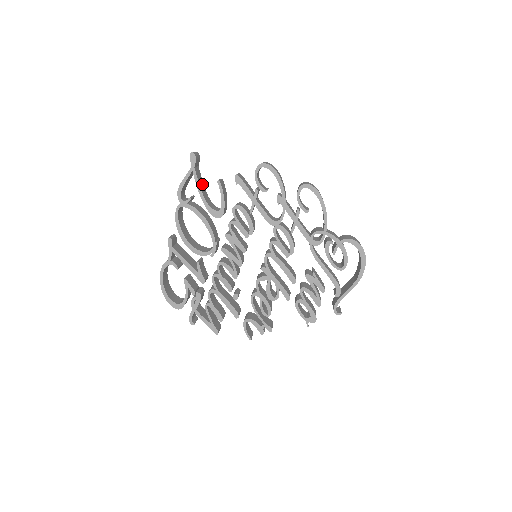
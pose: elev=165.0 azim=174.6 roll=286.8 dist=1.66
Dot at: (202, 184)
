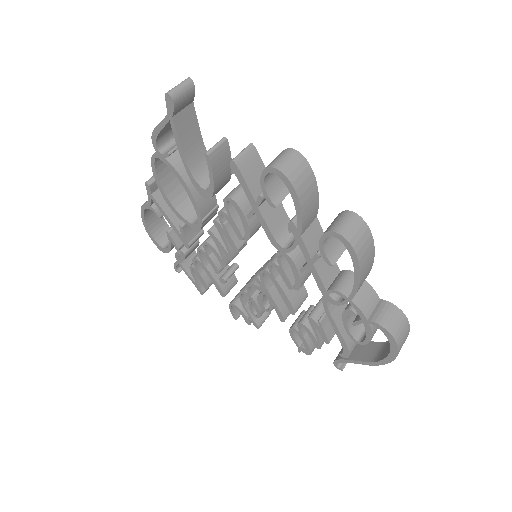
Dot at: (194, 134)
